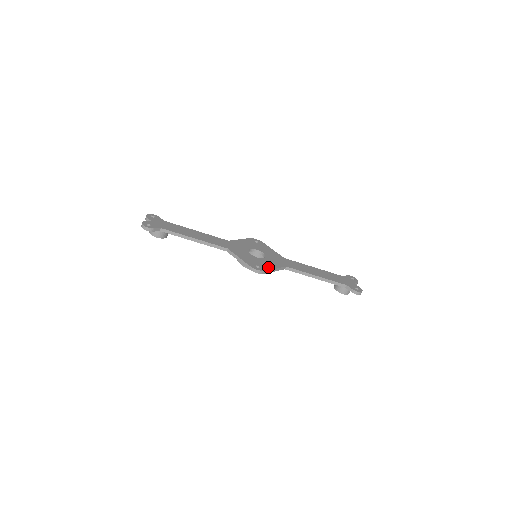
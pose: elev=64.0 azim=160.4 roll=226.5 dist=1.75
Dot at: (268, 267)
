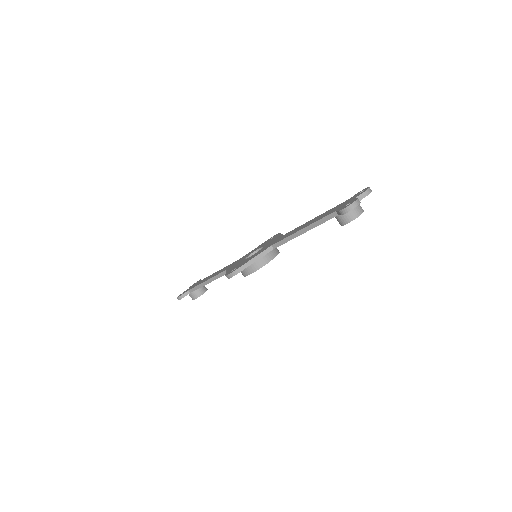
Dot at: (245, 262)
